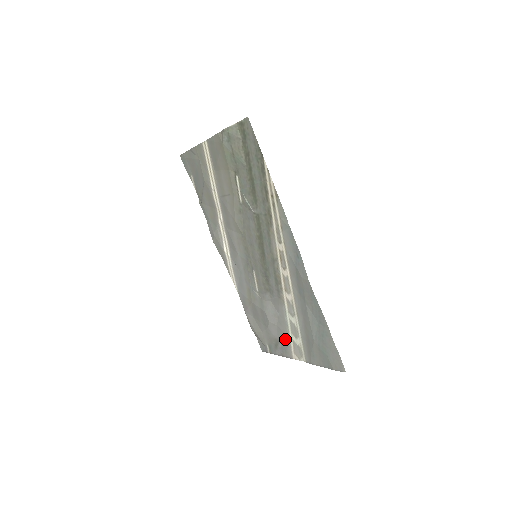
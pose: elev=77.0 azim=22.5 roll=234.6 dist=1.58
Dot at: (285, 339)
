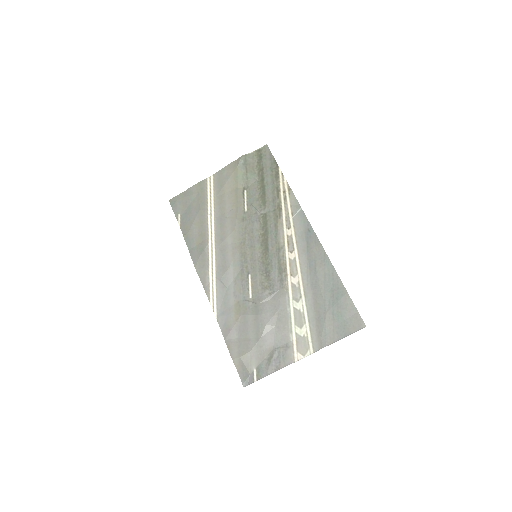
Dot at: (285, 339)
